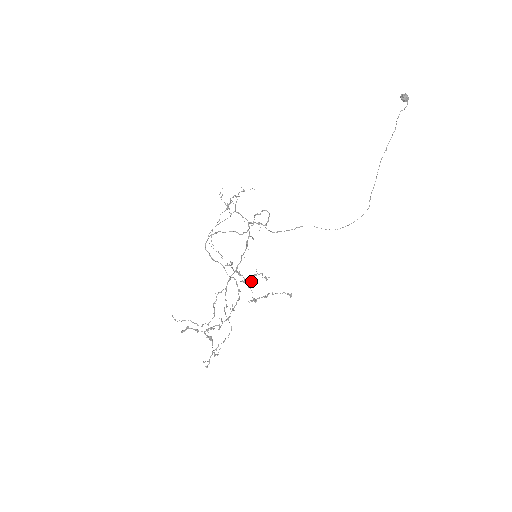
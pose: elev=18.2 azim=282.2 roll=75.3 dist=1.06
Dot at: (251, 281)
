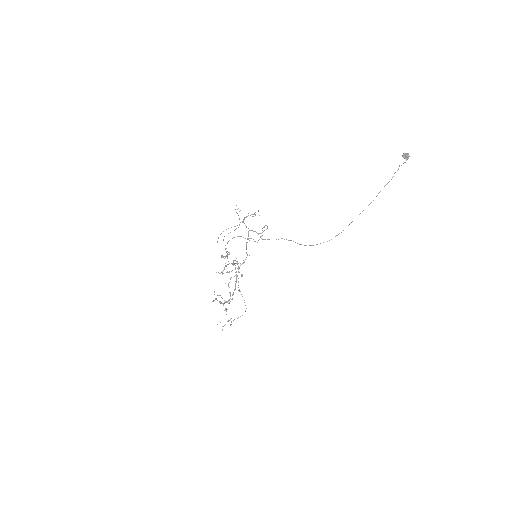
Dot at: occluded
